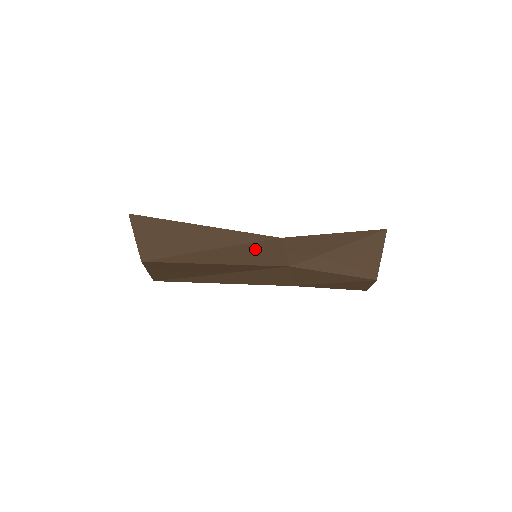
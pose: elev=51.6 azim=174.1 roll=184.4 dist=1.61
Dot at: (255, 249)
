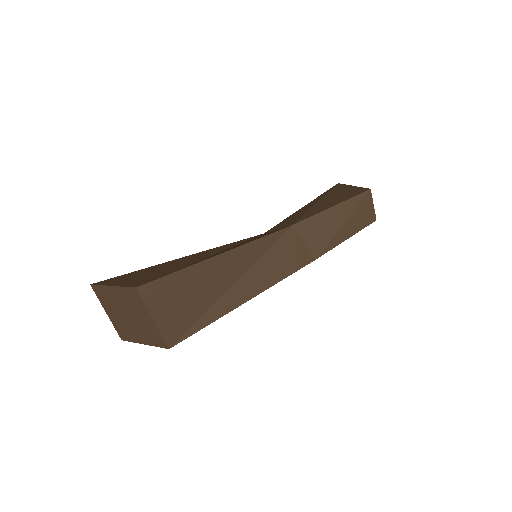
Dot at: occluded
